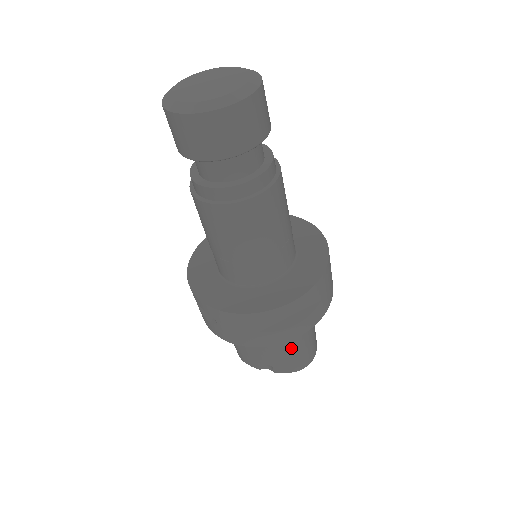
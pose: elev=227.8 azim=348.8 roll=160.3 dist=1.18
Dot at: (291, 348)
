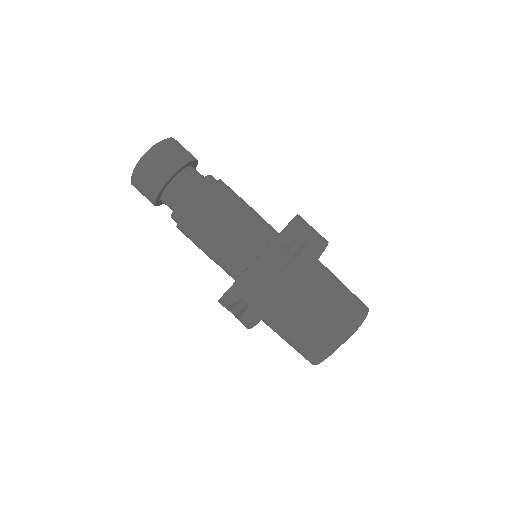
Dot at: (330, 300)
